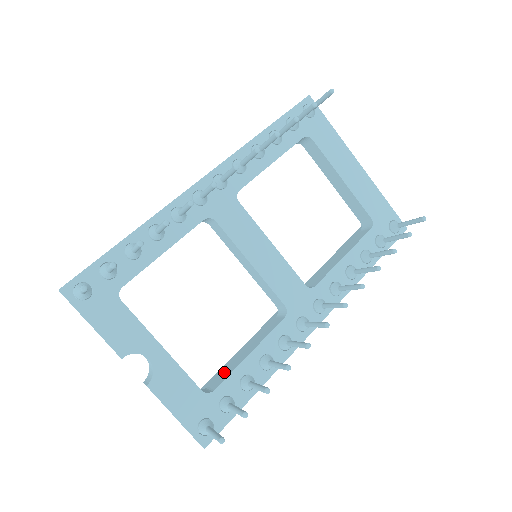
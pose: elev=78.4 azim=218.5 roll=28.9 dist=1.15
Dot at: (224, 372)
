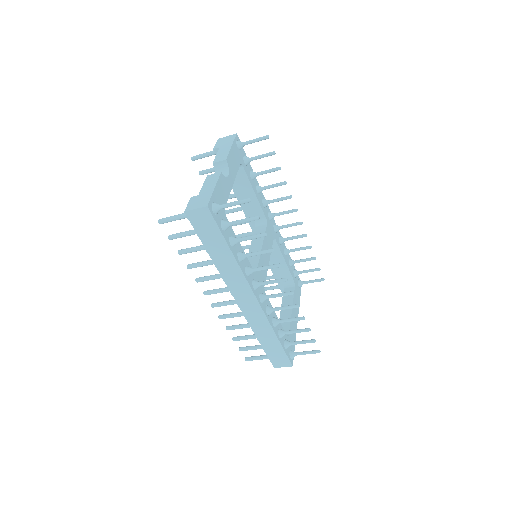
Dot at: occluded
